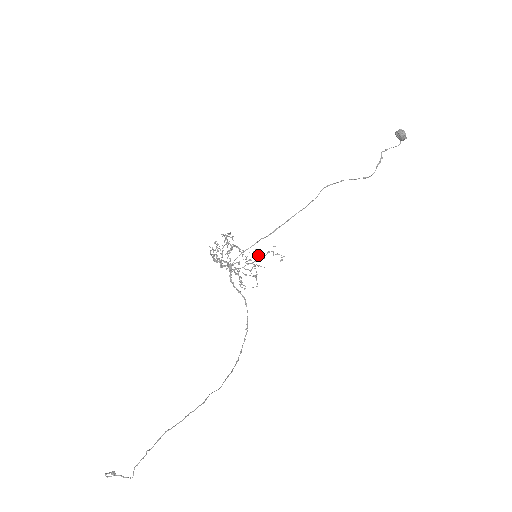
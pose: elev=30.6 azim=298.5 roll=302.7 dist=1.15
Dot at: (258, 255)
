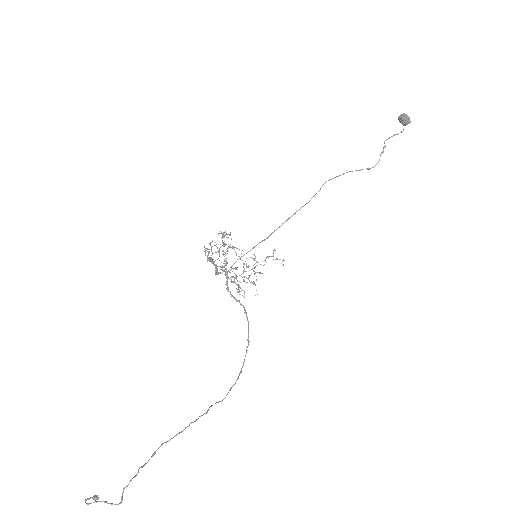
Dot at: (256, 261)
